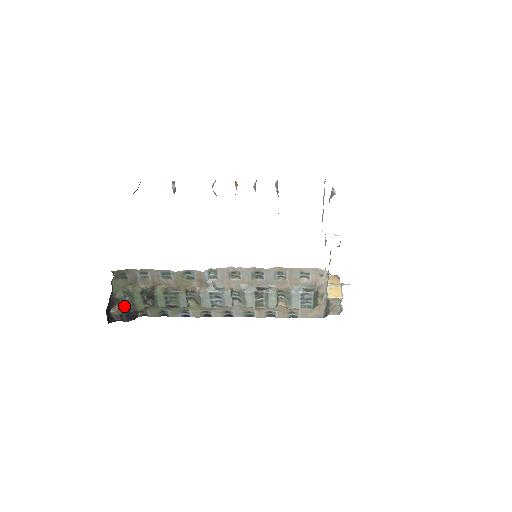
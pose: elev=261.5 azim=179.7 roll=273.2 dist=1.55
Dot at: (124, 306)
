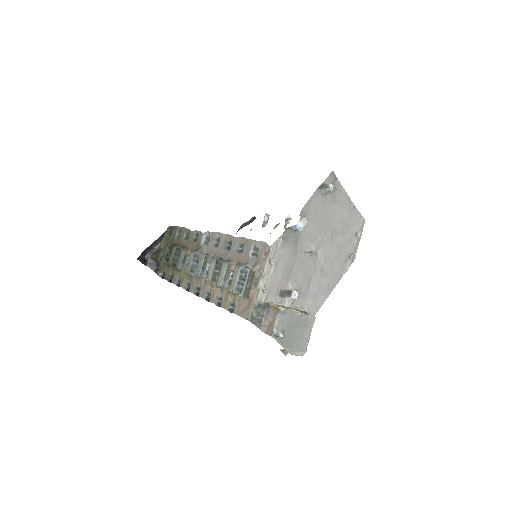
Dot at: (157, 258)
